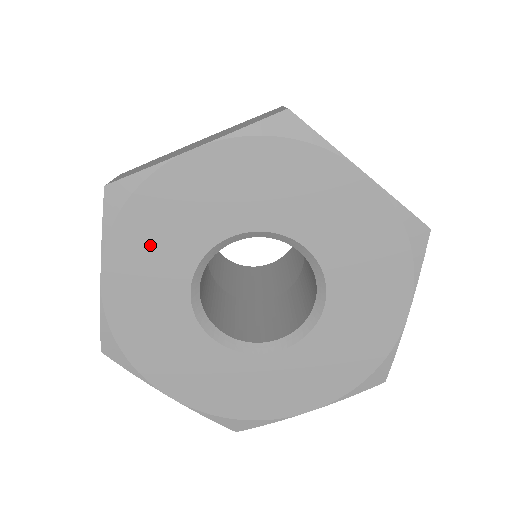
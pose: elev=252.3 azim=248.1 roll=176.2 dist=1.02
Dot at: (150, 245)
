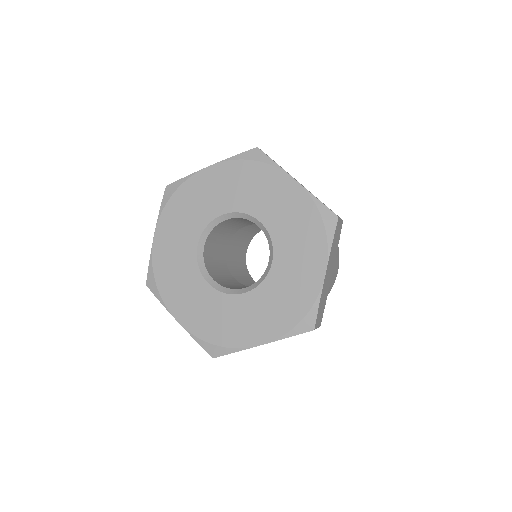
Dot at: (181, 218)
